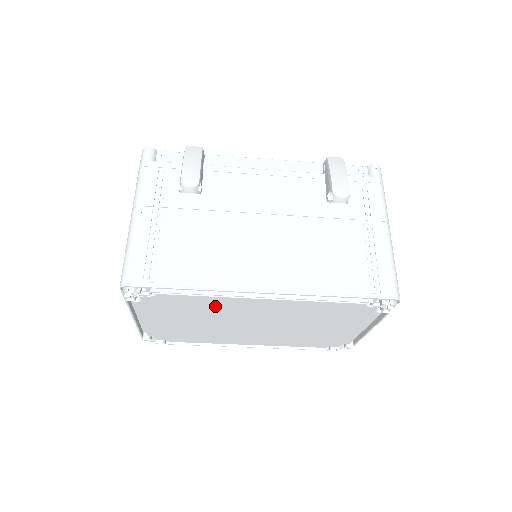
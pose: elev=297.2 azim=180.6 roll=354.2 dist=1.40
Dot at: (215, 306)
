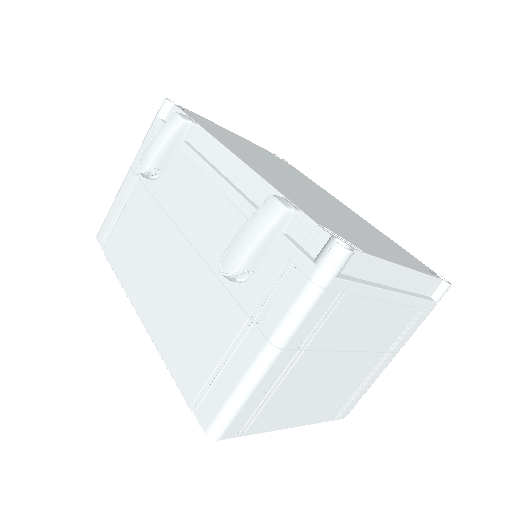
Dot at: occluded
